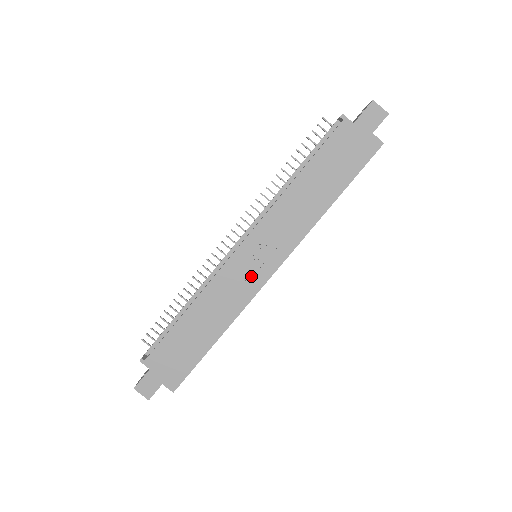
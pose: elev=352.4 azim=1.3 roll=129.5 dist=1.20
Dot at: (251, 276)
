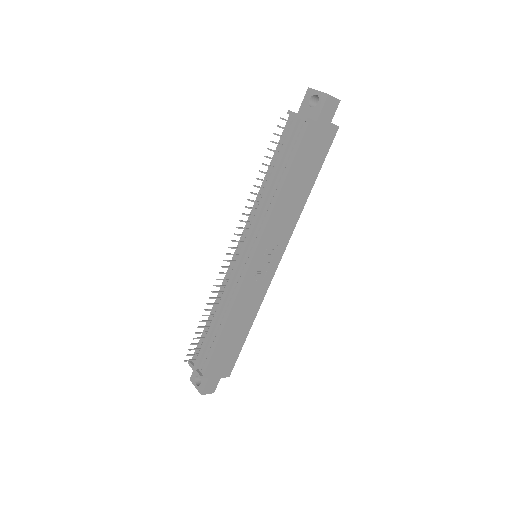
Dot at: (263, 276)
